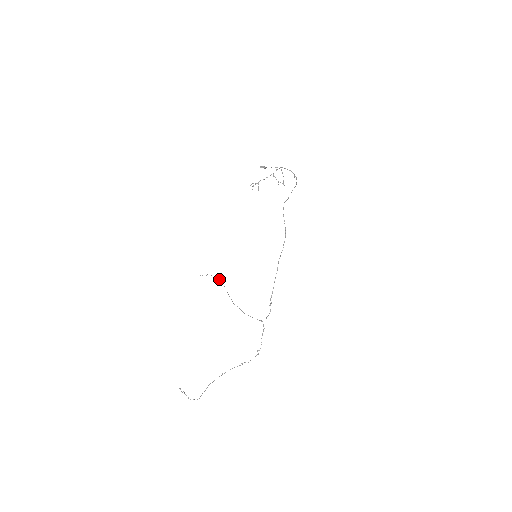
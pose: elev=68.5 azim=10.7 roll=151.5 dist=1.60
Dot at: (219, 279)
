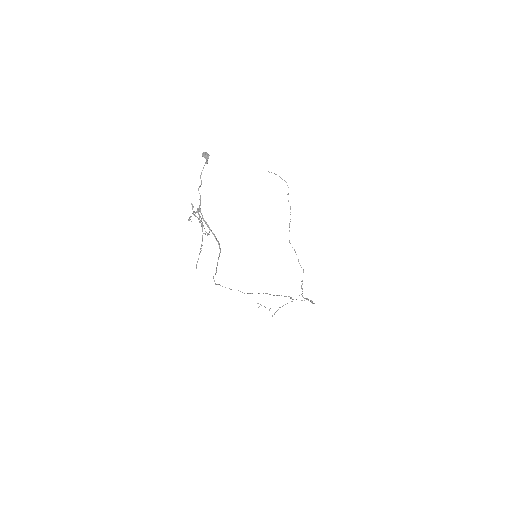
Dot at: (287, 185)
